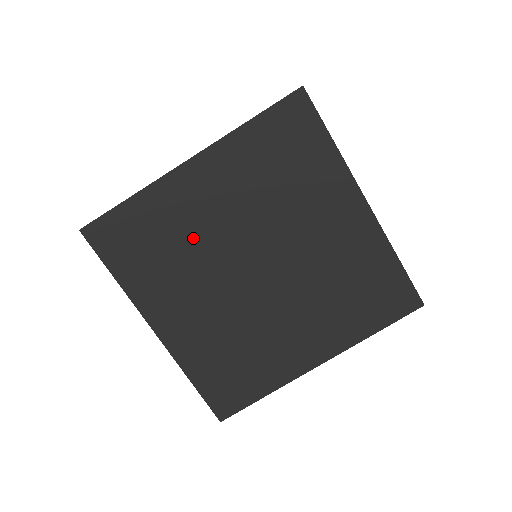
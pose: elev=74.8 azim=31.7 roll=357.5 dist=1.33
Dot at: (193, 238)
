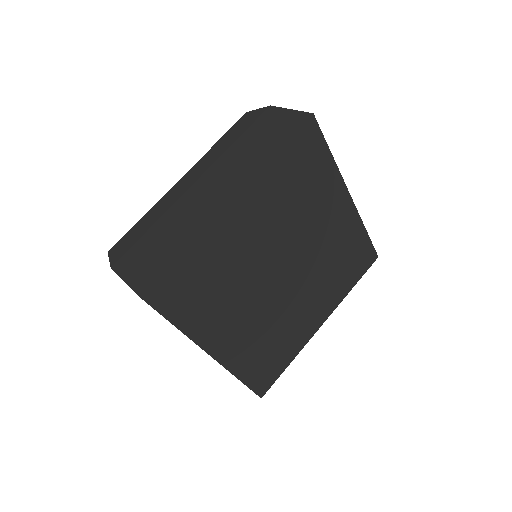
Dot at: (238, 266)
